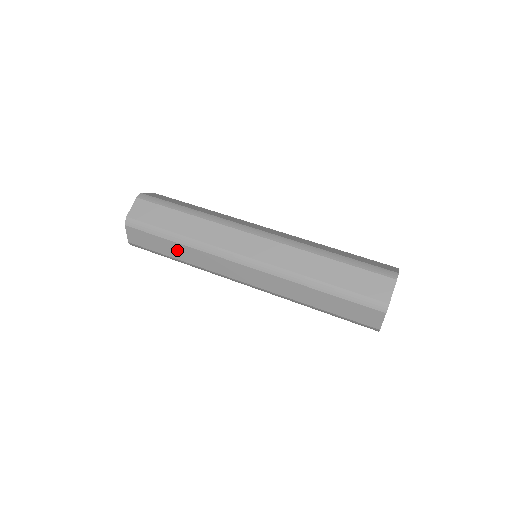
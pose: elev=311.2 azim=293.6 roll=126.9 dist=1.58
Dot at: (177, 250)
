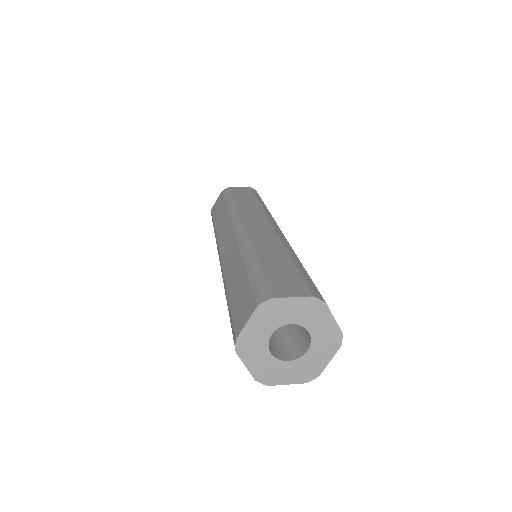
Dot at: (221, 214)
